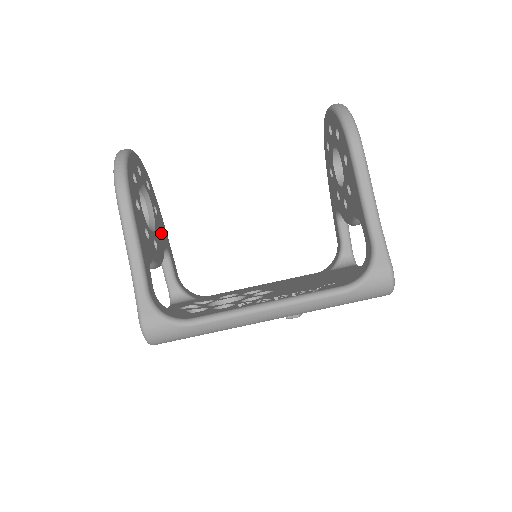
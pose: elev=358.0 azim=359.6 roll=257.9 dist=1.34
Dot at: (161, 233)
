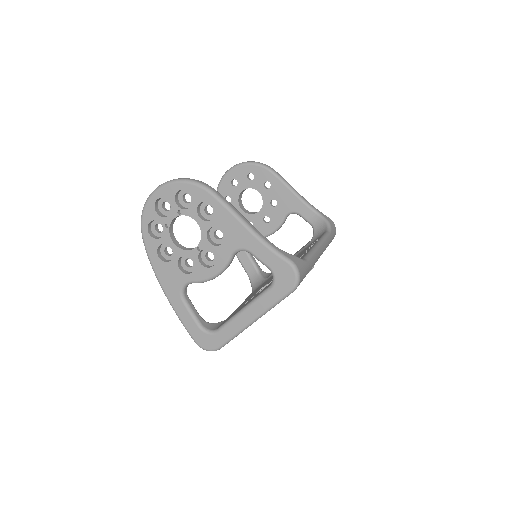
Dot at: occluded
